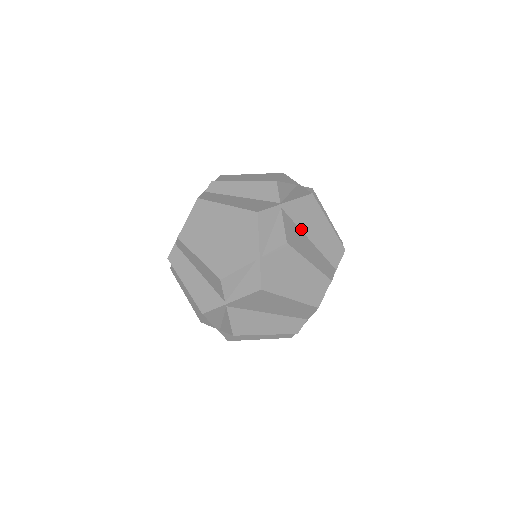
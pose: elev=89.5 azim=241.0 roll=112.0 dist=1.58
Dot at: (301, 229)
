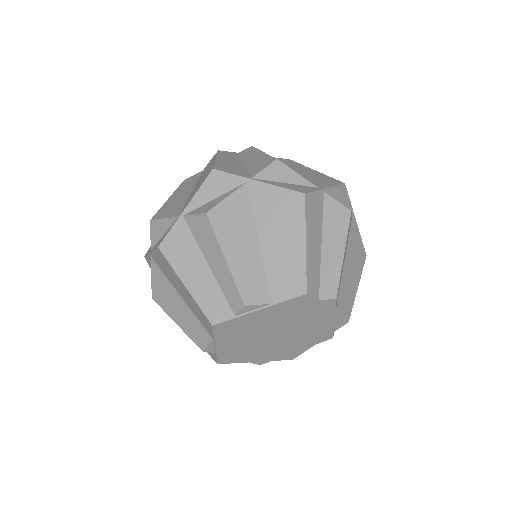
Dot at: (347, 246)
